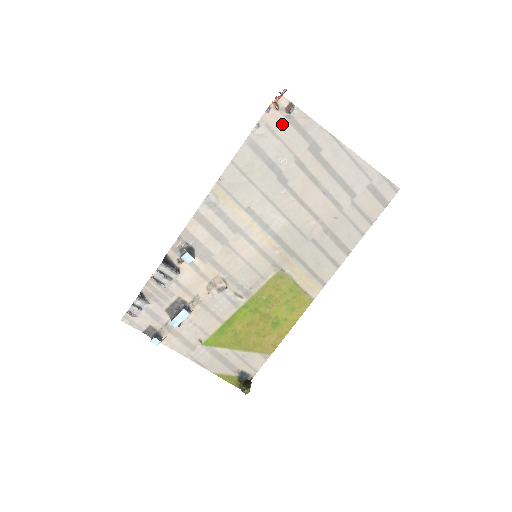
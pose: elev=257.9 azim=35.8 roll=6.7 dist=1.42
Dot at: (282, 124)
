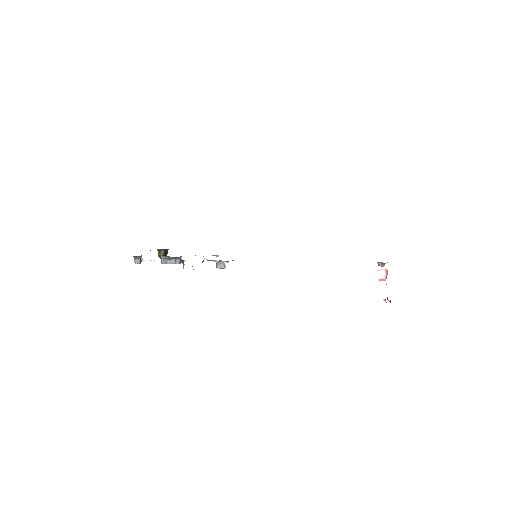
Dot at: occluded
